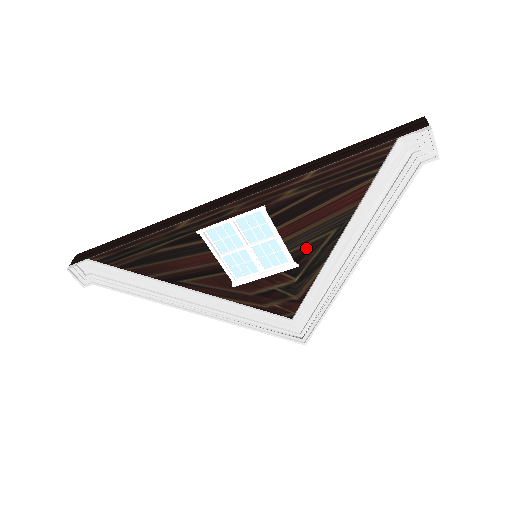
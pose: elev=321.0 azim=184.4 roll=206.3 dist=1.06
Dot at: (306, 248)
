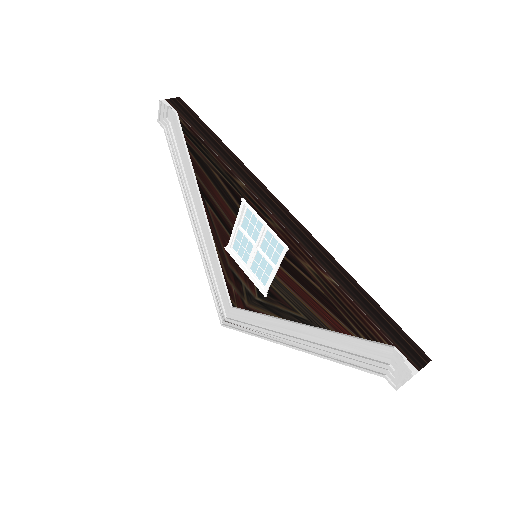
Dot at: (281, 298)
